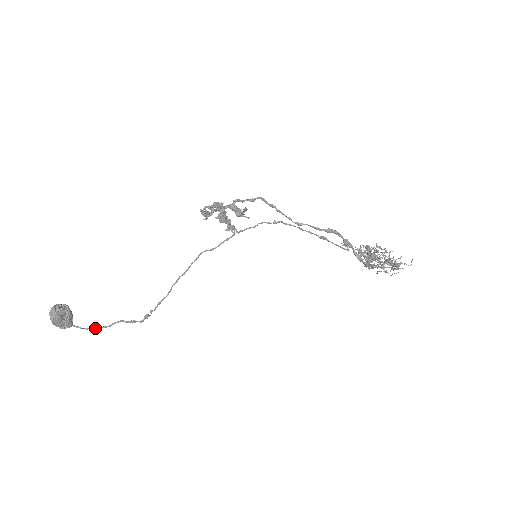
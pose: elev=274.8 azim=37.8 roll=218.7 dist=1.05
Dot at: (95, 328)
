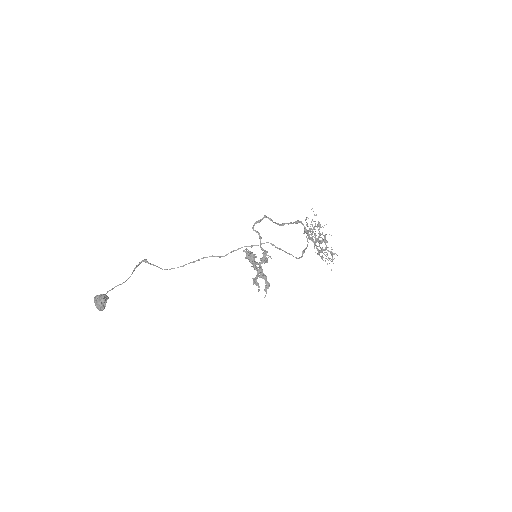
Dot at: occluded
